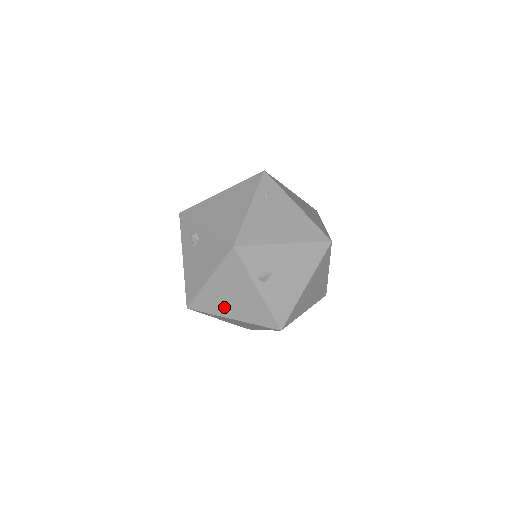
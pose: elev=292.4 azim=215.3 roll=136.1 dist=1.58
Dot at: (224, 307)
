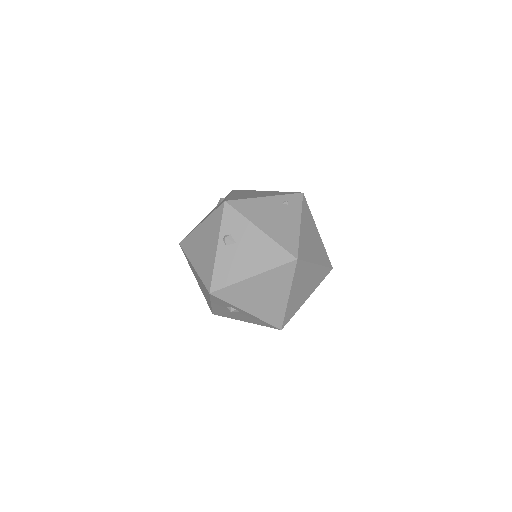
Dot at: (195, 253)
